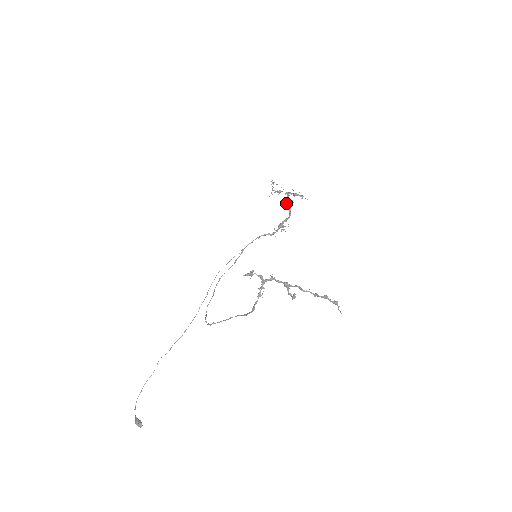
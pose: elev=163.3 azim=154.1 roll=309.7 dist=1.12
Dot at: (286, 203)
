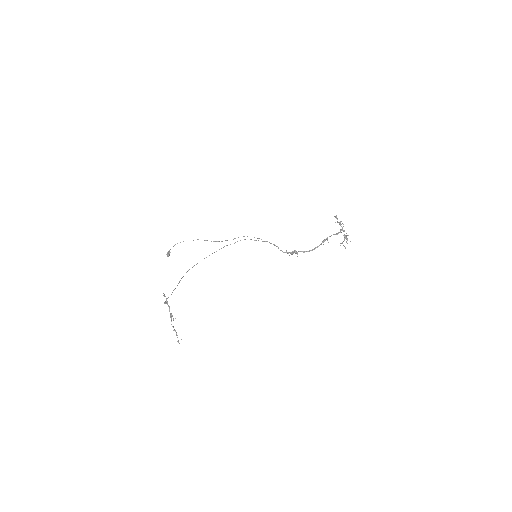
Dot at: (325, 239)
